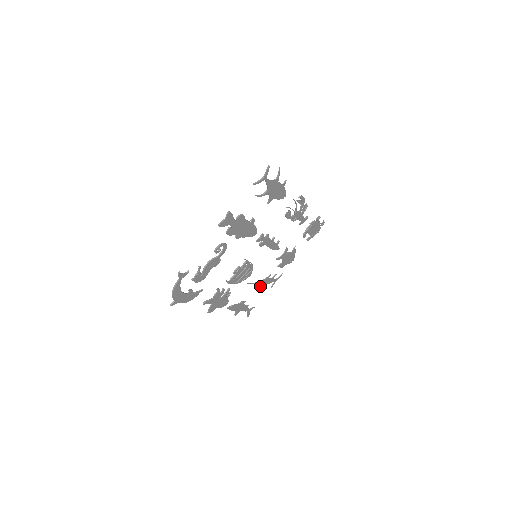
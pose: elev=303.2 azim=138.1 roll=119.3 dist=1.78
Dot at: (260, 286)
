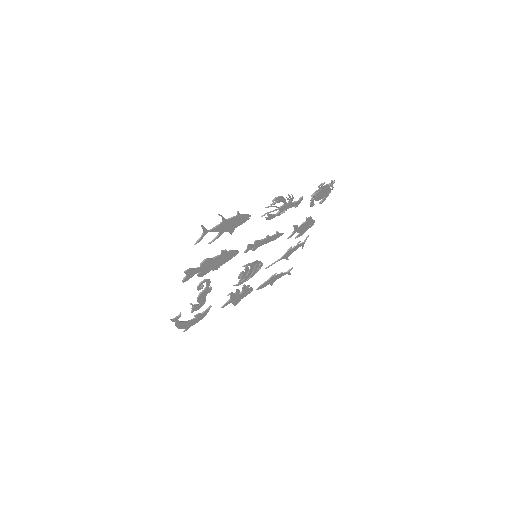
Dot at: (285, 258)
